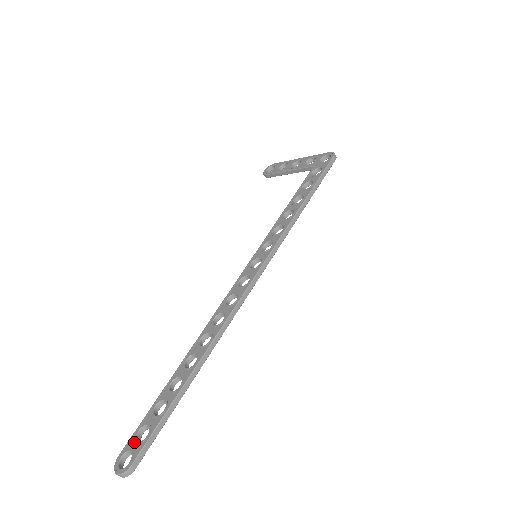
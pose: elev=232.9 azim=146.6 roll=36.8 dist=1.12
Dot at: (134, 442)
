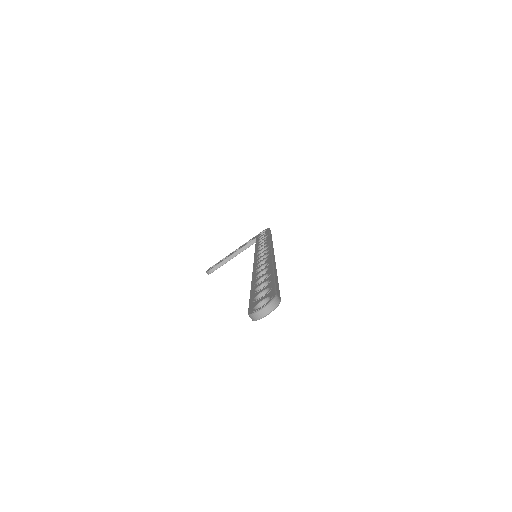
Dot at: (258, 300)
